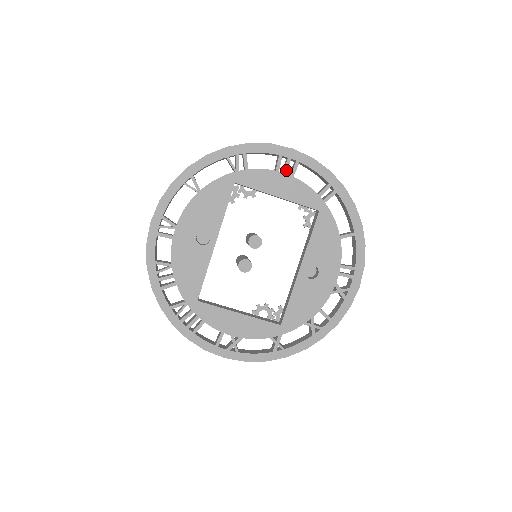
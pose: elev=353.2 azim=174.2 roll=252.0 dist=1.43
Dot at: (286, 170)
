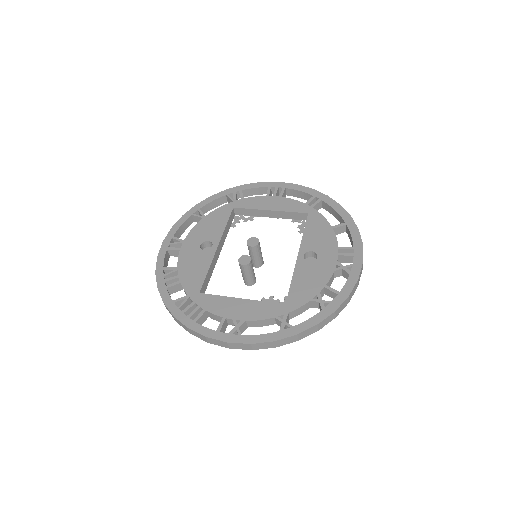
Dot at: (275, 194)
